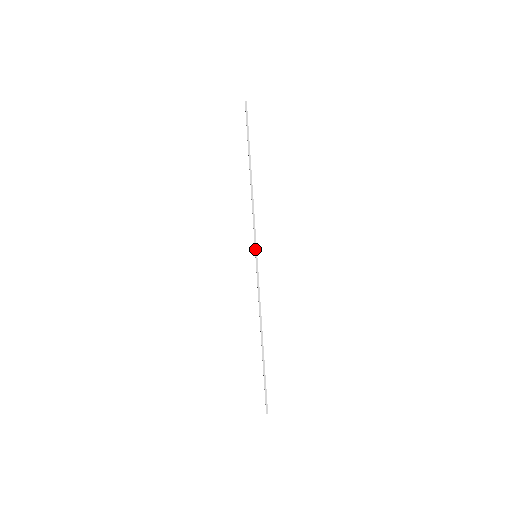
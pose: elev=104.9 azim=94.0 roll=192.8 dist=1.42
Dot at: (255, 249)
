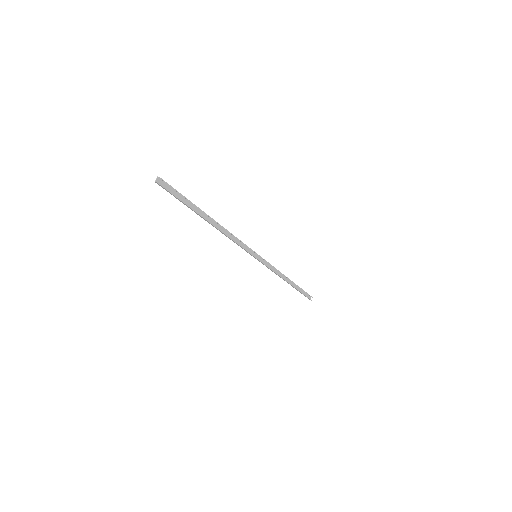
Dot at: (260, 256)
